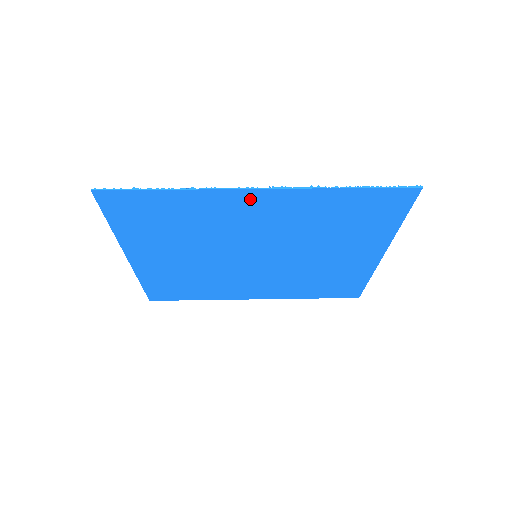
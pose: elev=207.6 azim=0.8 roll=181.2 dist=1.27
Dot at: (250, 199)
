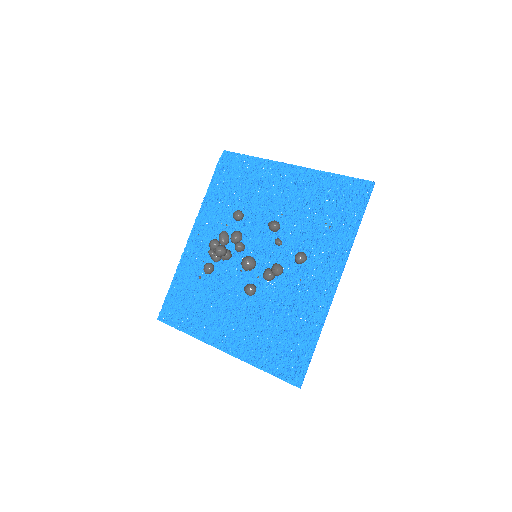
Dot at: (326, 285)
